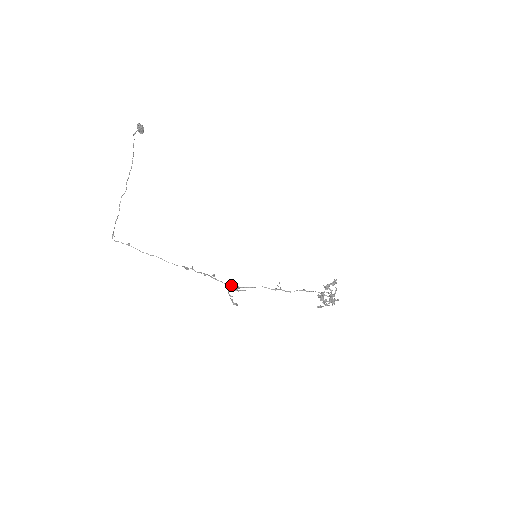
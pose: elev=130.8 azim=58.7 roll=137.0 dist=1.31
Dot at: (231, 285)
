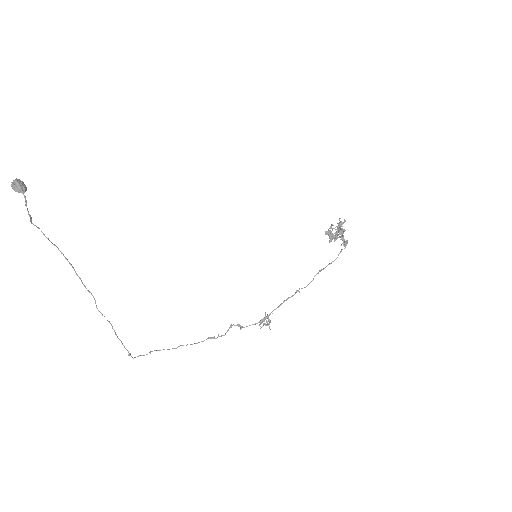
Dot at: (259, 322)
